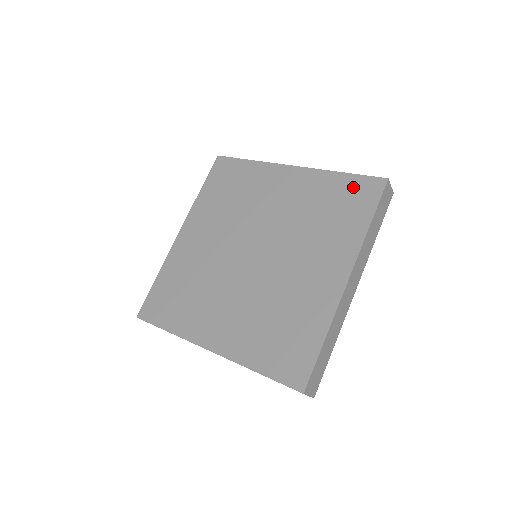
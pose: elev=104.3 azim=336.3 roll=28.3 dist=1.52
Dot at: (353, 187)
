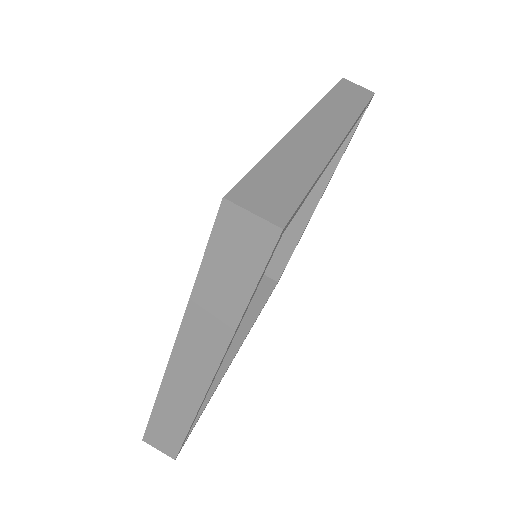
Dot at: occluded
